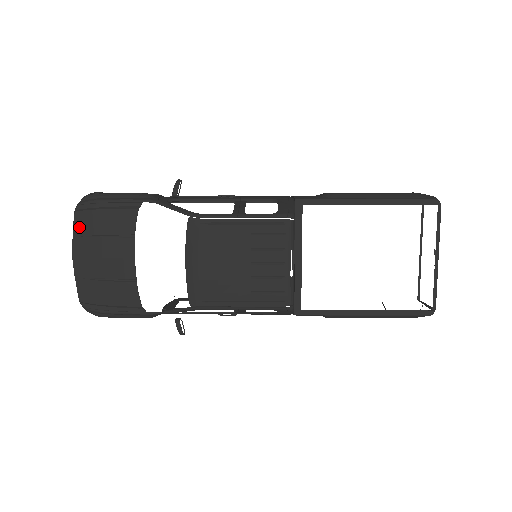
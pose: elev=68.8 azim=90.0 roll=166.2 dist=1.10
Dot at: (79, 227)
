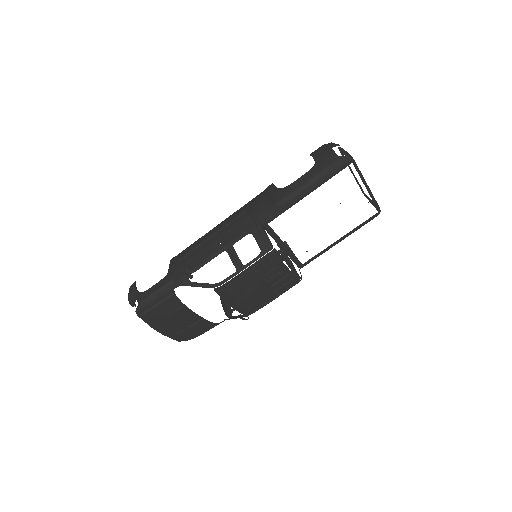
Dot at: (149, 321)
